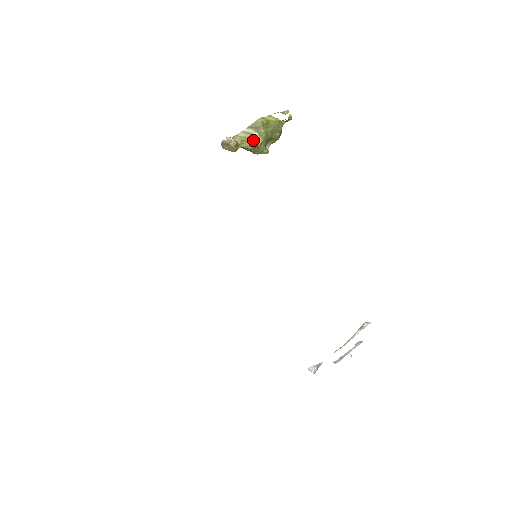
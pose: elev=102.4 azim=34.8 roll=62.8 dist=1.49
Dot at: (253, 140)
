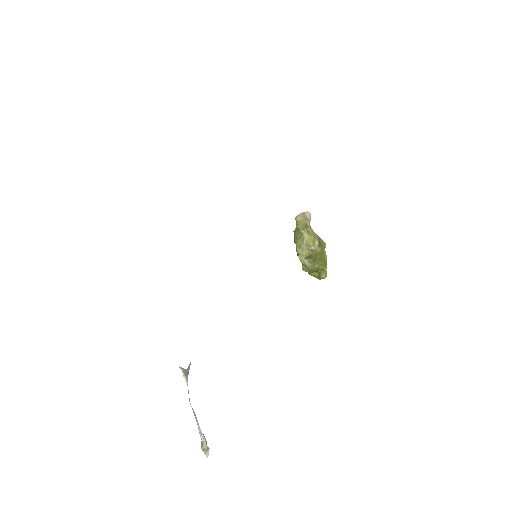
Dot at: (314, 241)
